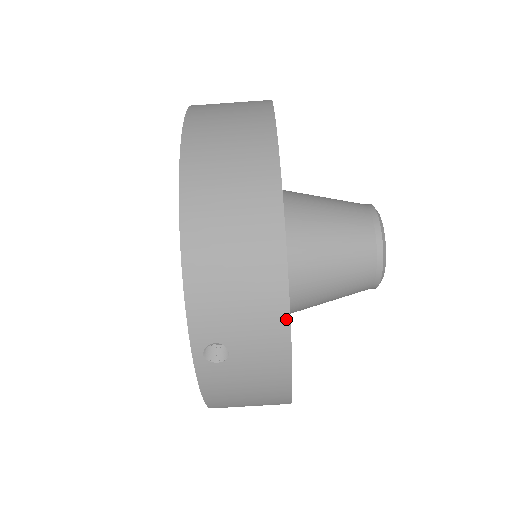
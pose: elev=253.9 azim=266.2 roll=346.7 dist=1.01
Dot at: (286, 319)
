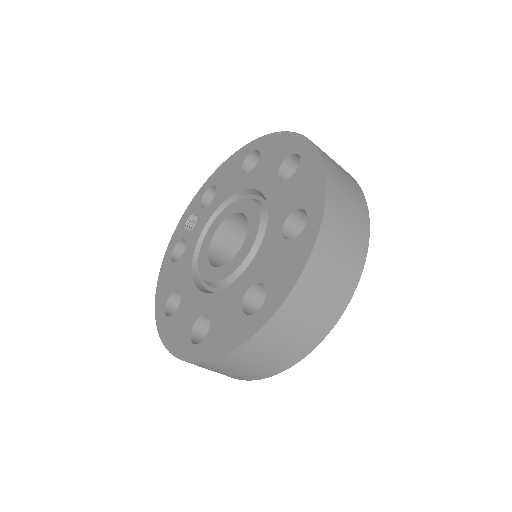
Dot at: occluded
